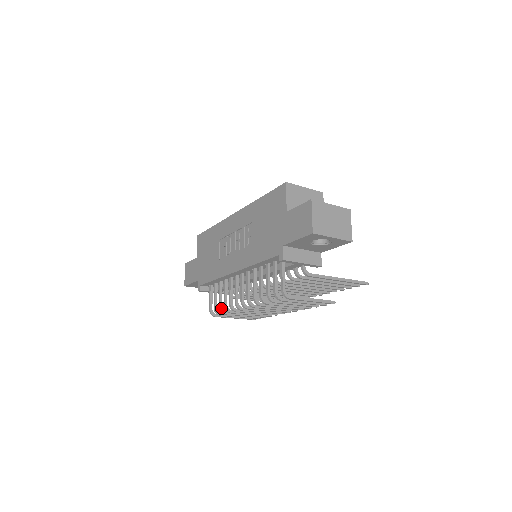
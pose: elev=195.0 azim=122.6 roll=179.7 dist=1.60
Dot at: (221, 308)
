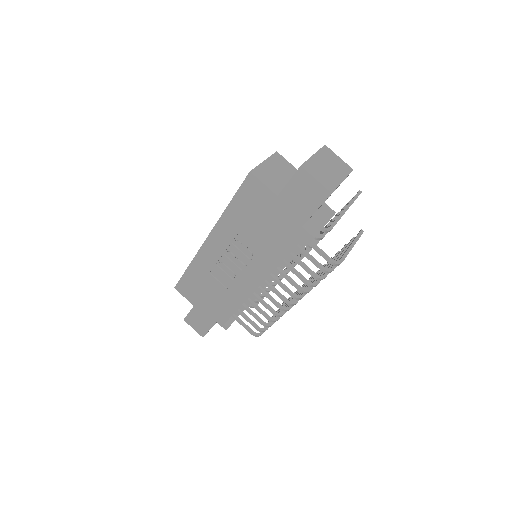
Dot at: (265, 324)
